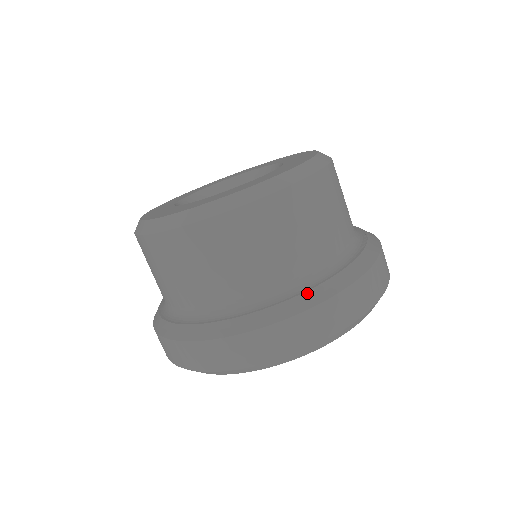
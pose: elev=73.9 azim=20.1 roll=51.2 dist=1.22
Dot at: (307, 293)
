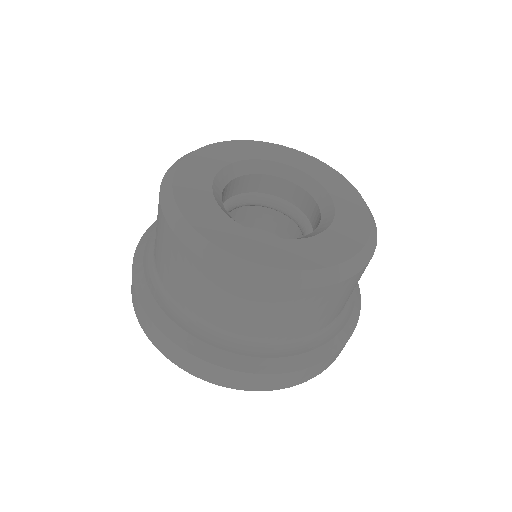
Dot at: (353, 312)
